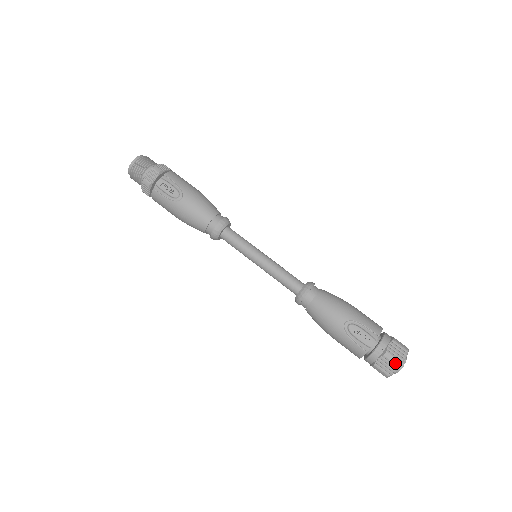
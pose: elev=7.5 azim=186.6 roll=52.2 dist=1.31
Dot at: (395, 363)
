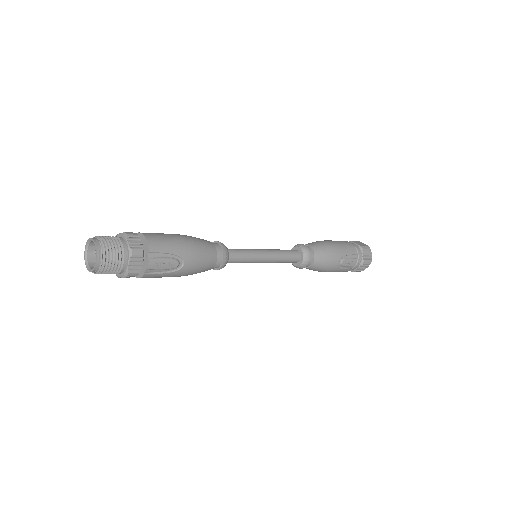
Dot at: (369, 264)
